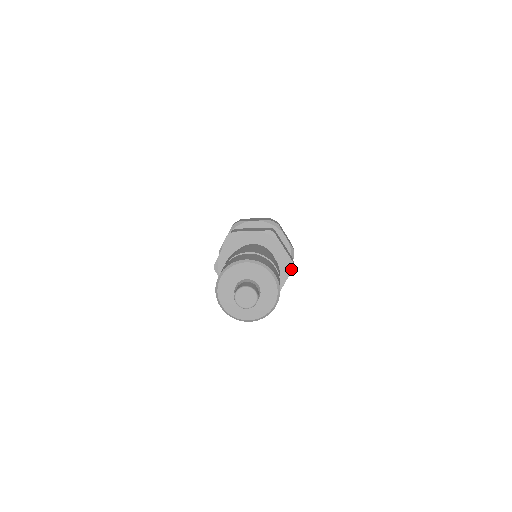
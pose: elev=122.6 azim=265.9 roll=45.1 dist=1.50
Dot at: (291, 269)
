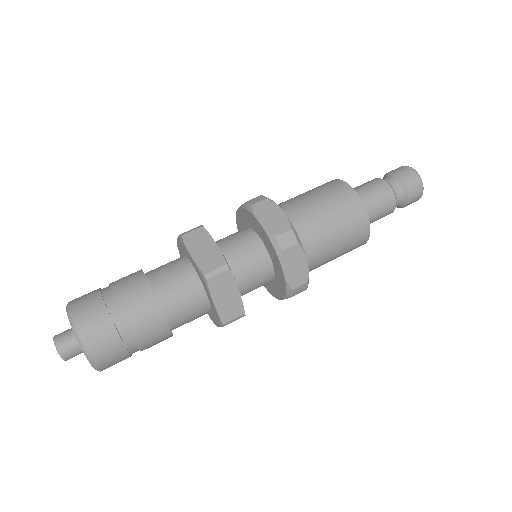
Dot at: (222, 325)
